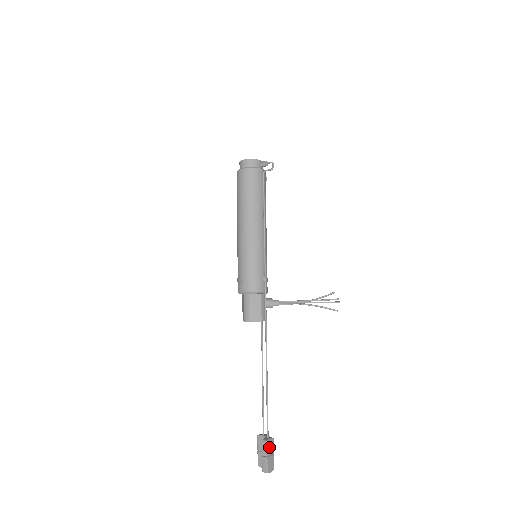
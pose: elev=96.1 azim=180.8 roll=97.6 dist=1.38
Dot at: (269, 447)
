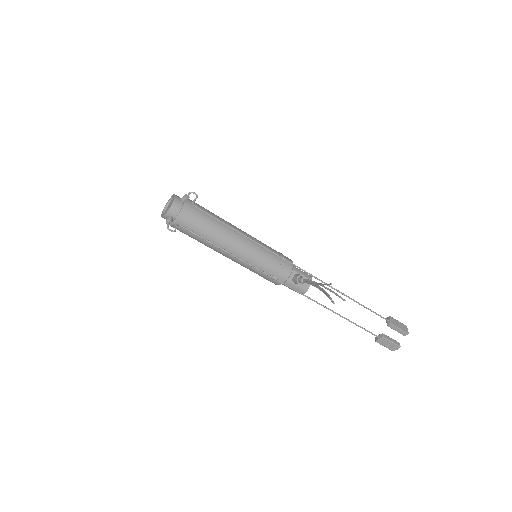
Dot at: (382, 342)
